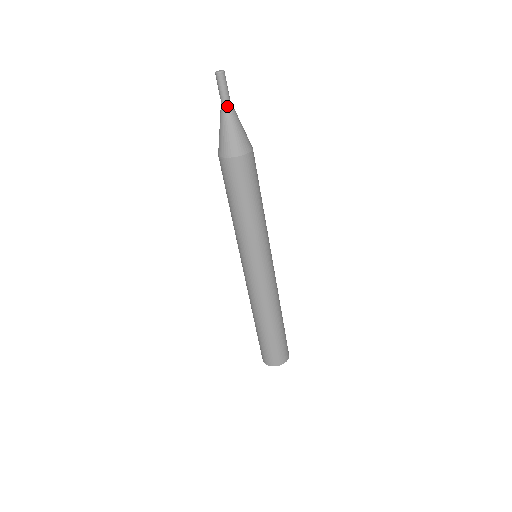
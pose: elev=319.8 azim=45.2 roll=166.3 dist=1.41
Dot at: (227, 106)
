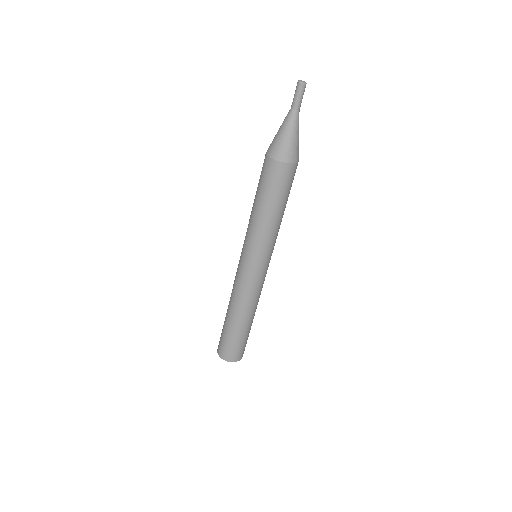
Dot at: (293, 114)
